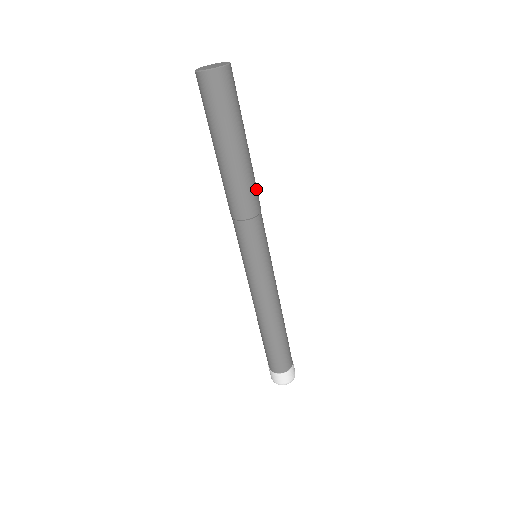
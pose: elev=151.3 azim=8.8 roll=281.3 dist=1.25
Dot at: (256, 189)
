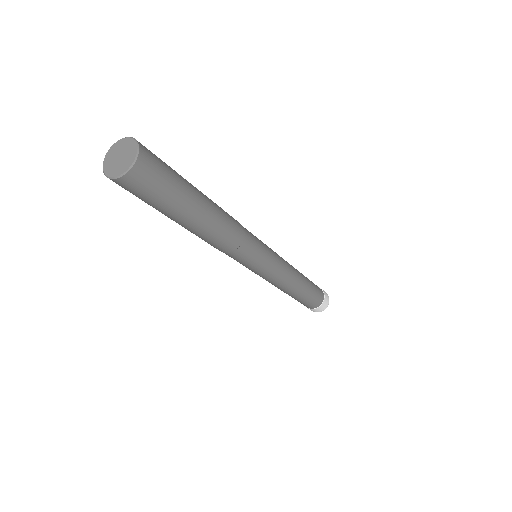
Dot at: occluded
